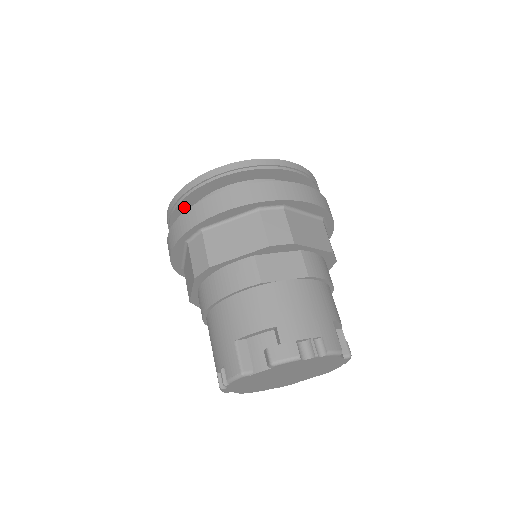
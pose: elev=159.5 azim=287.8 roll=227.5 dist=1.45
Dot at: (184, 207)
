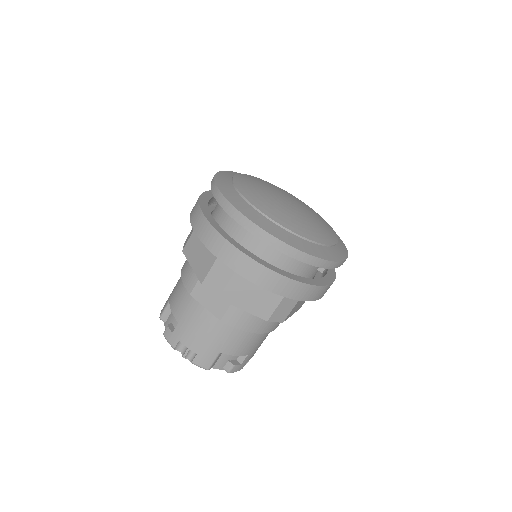
Dot at: occluded
